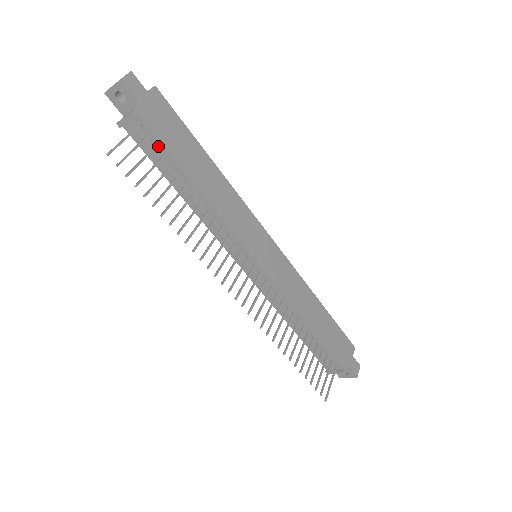
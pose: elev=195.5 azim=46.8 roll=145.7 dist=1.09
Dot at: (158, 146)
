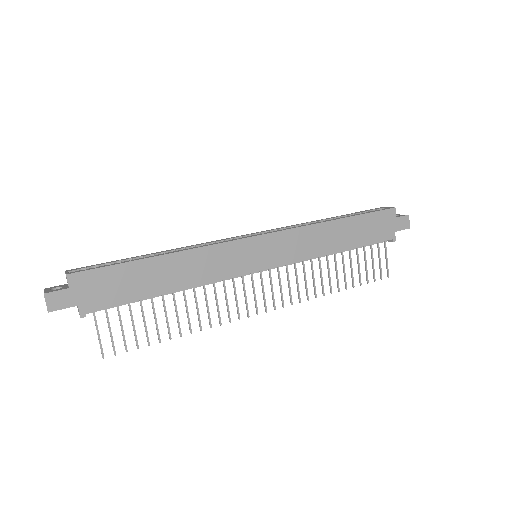
Dot at: (118, 302)
